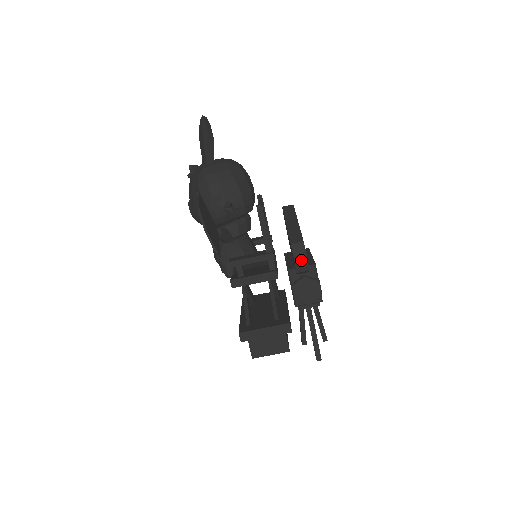
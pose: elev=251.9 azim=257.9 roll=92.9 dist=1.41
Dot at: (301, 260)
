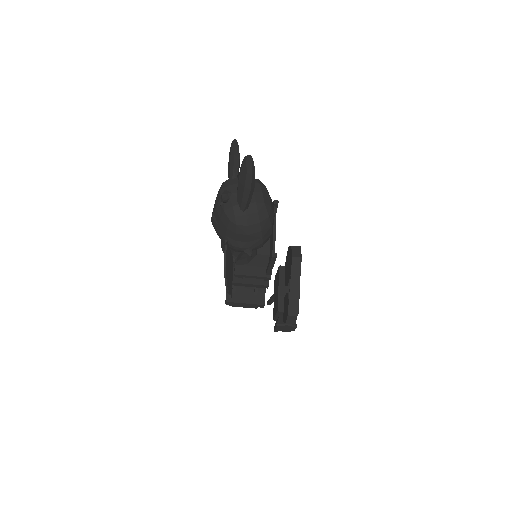
Dot at: occluded
